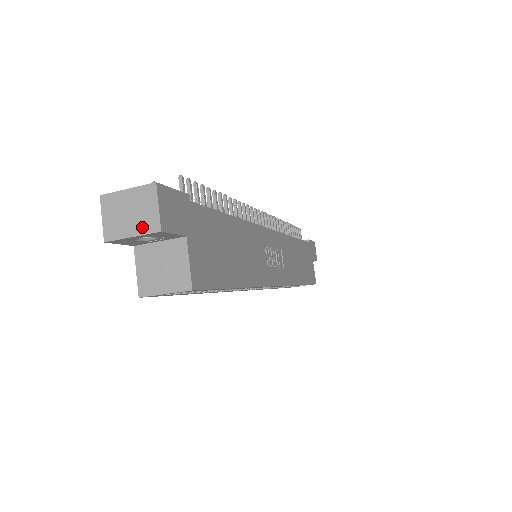
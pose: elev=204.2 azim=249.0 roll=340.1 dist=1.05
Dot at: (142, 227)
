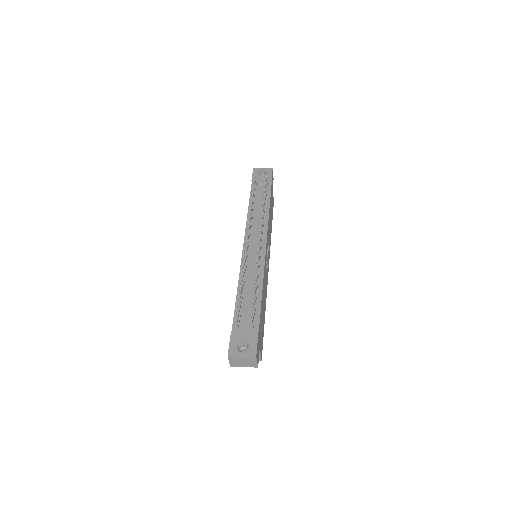
Dot at: (249, 366)
